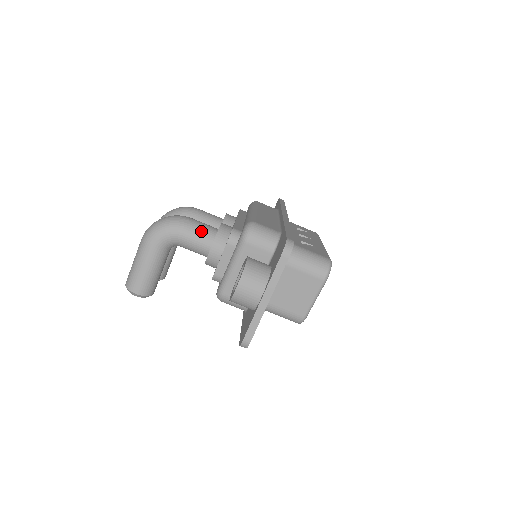
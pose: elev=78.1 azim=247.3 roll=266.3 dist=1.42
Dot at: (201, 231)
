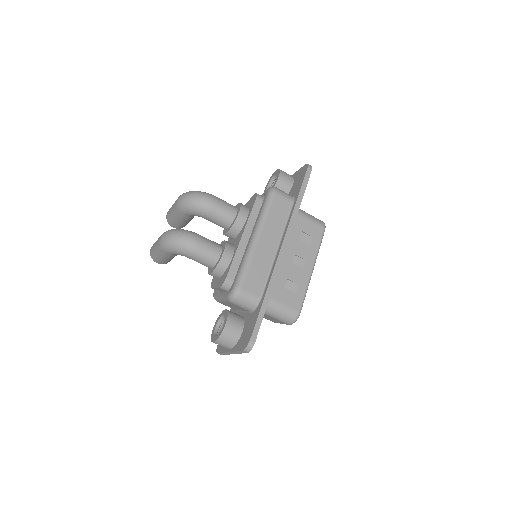
Dot at: (205, 258)
